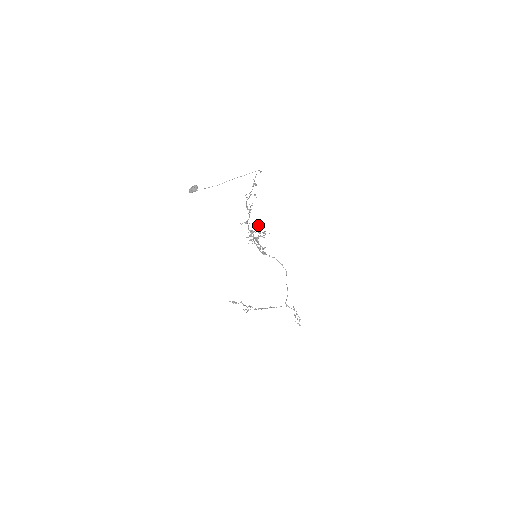
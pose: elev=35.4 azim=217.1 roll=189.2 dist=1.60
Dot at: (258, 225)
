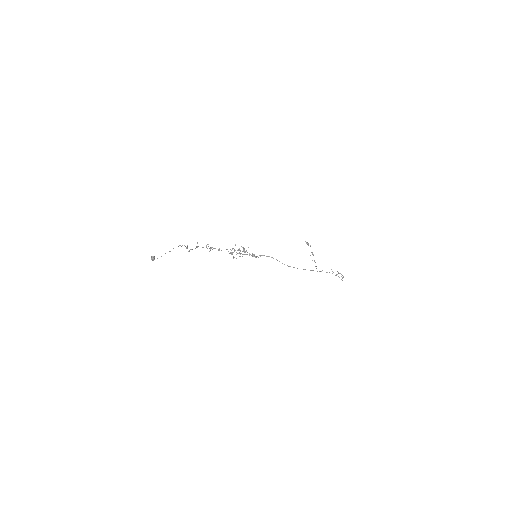
Dot at: (235, 245)
